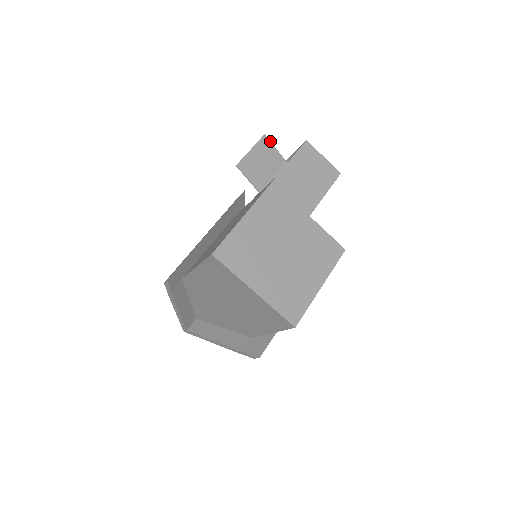
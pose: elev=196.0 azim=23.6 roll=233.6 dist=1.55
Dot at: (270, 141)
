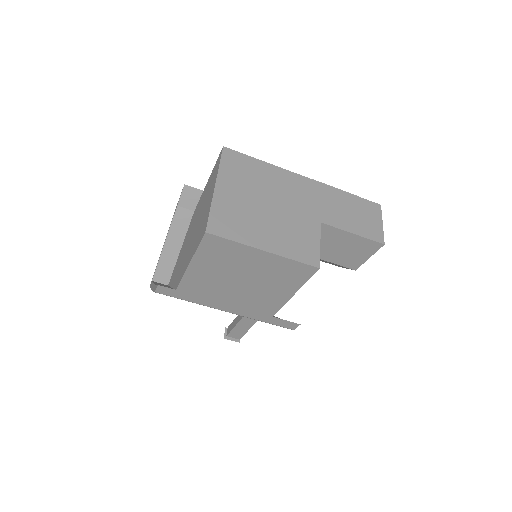
Dot at: occluded
